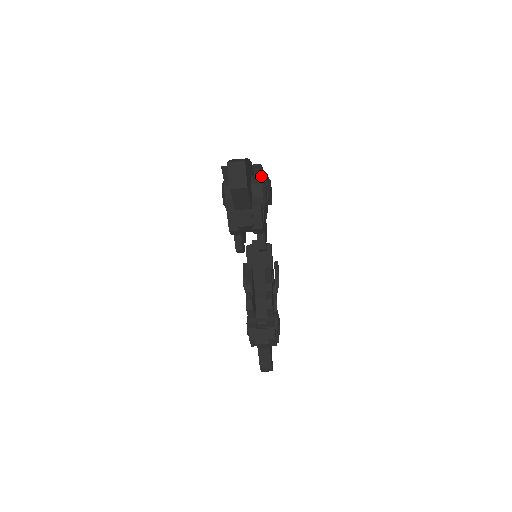
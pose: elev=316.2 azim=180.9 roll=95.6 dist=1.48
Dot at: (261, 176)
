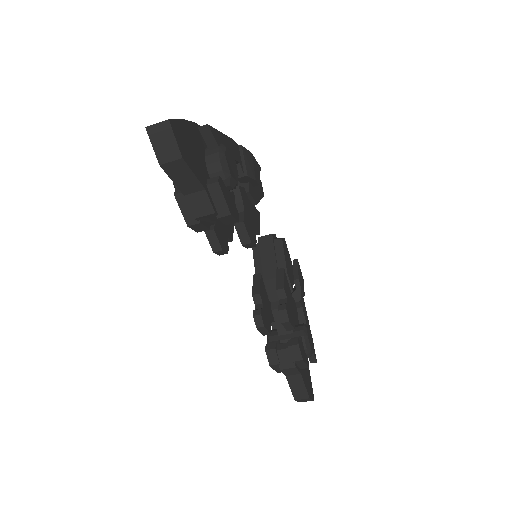
Dot at: (216, 143)
